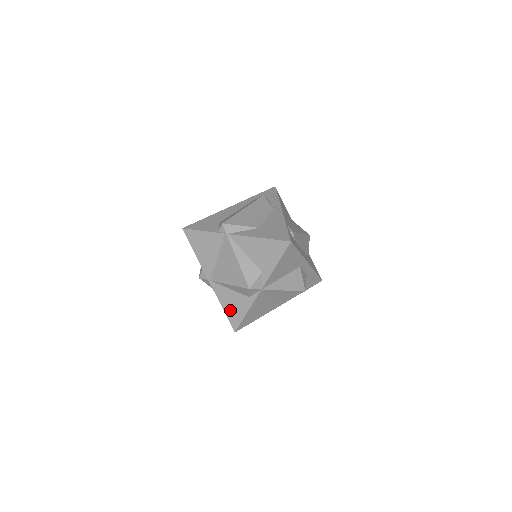
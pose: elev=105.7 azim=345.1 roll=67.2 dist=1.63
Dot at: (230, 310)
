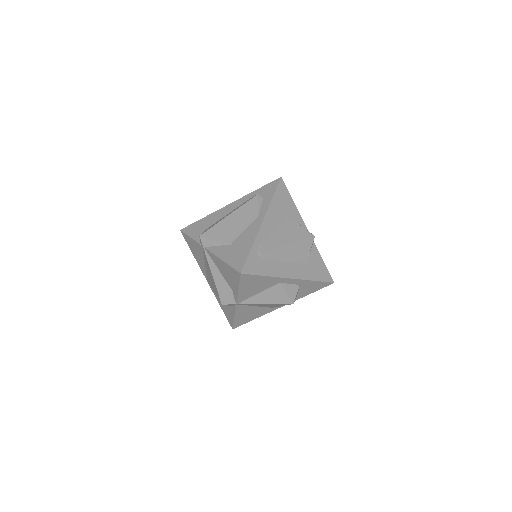
Dot at: (225, 310)
